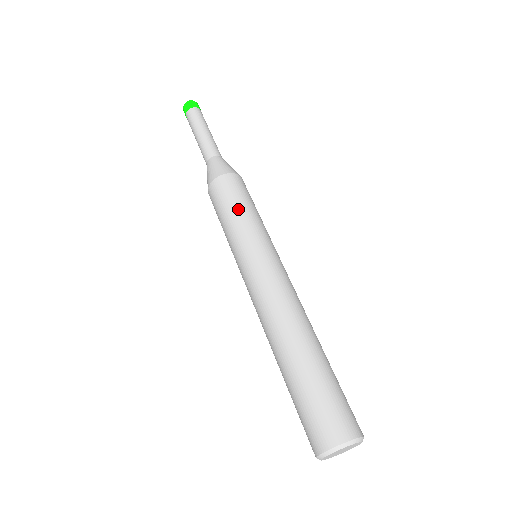
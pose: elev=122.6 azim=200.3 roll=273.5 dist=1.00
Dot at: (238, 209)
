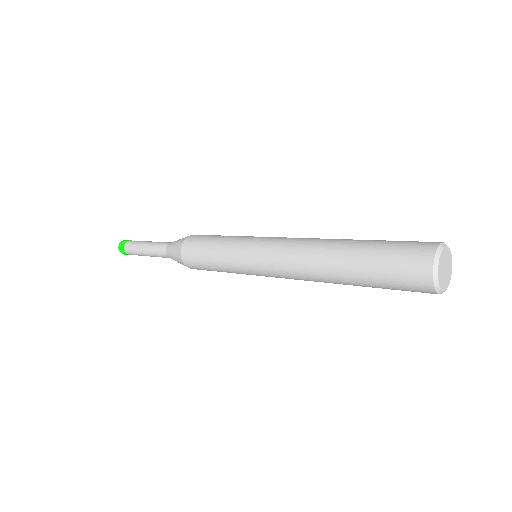
Dot at: (214, 242)
